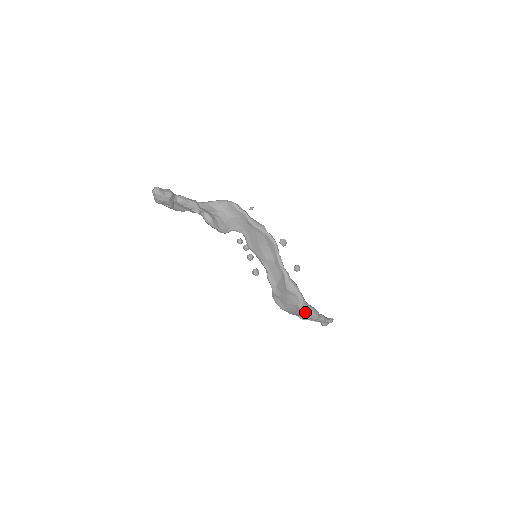
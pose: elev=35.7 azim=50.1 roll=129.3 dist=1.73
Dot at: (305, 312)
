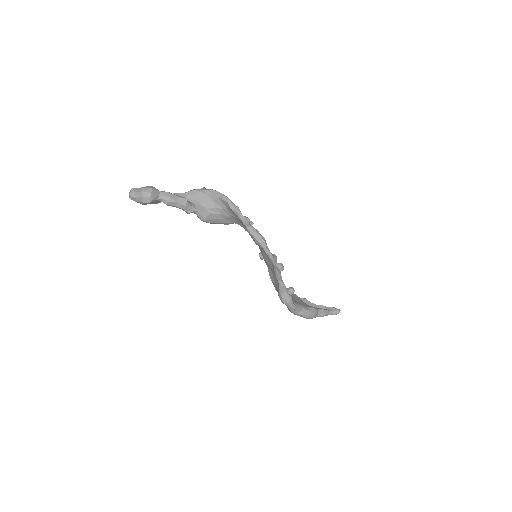
Dot at: (297, 315)
